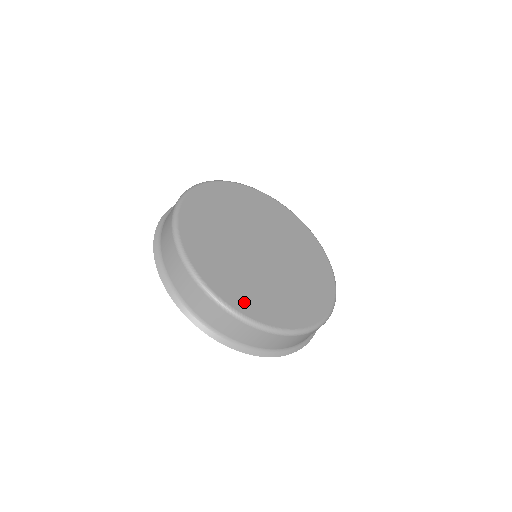
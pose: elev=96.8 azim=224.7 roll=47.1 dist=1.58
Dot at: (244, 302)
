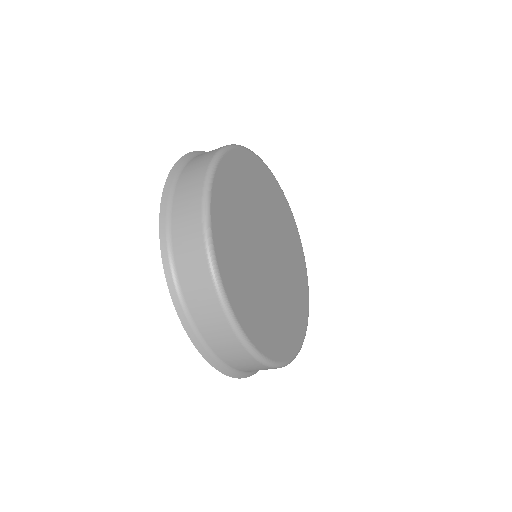
Dot at: (240, 302)
